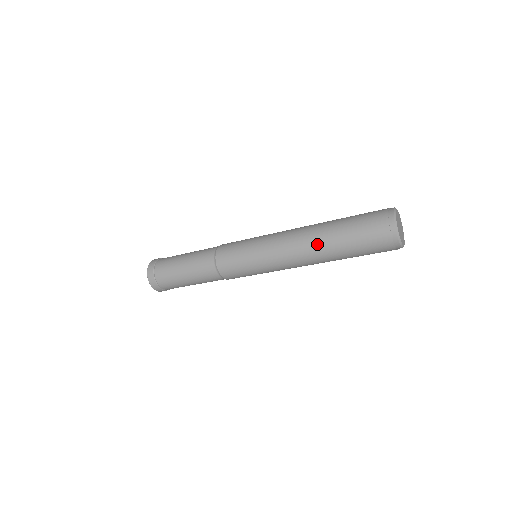
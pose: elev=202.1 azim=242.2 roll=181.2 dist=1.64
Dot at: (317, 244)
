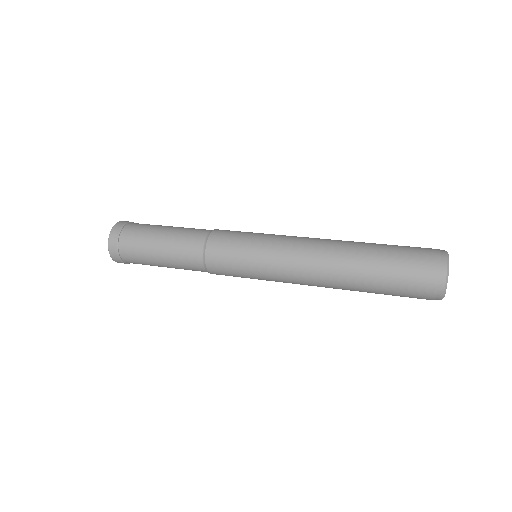
Dot at: (342, 274)
